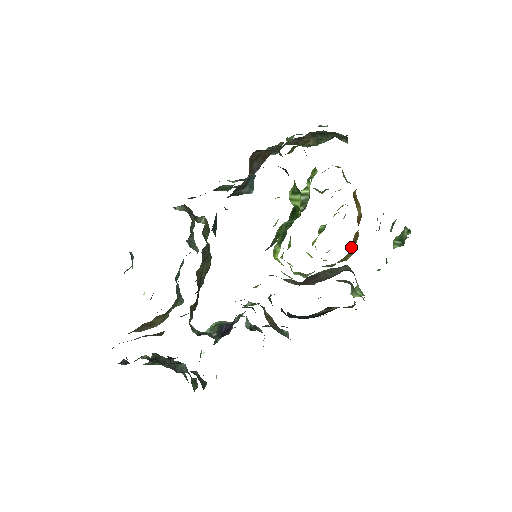
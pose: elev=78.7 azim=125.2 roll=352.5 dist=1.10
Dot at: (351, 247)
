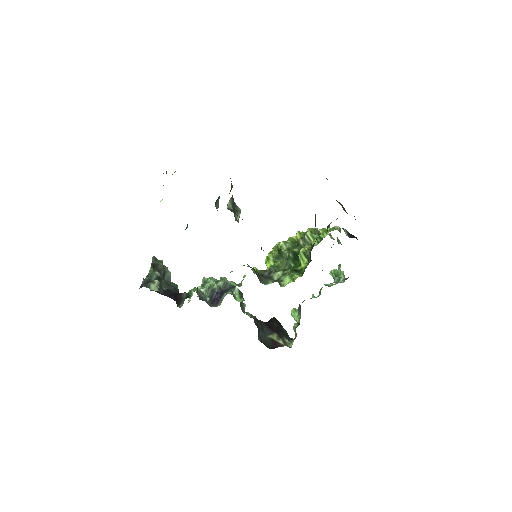
Dot at: occluded
